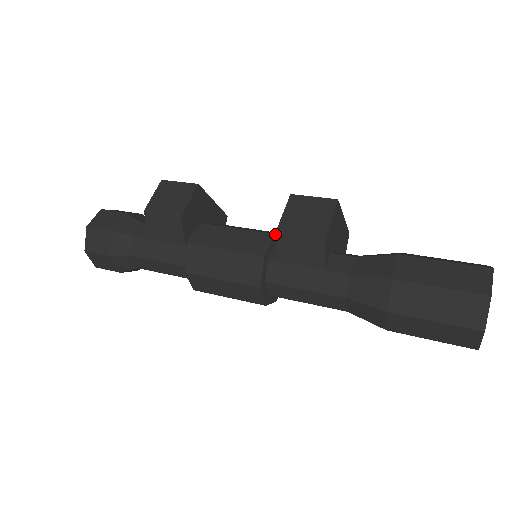
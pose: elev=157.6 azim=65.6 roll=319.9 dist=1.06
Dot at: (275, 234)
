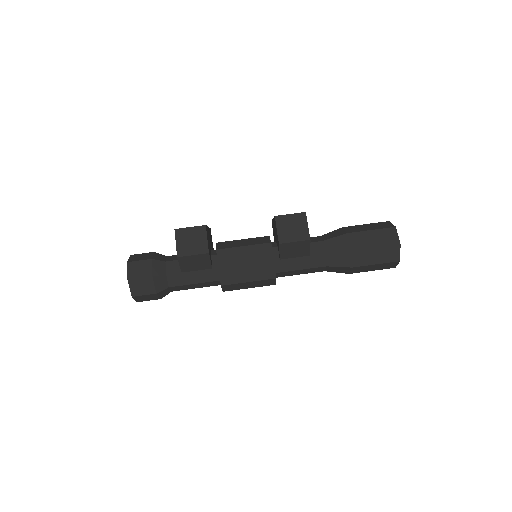
Dot at: occluded
